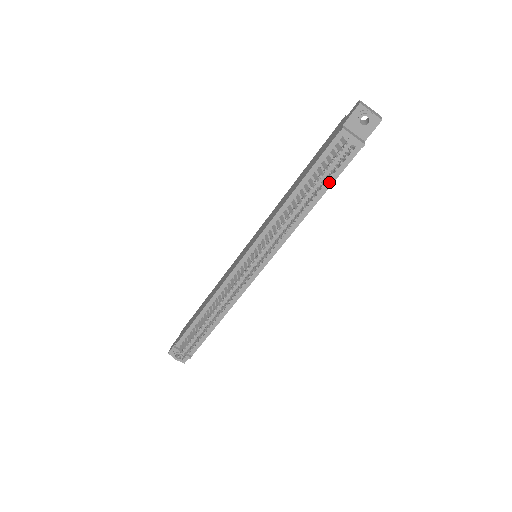
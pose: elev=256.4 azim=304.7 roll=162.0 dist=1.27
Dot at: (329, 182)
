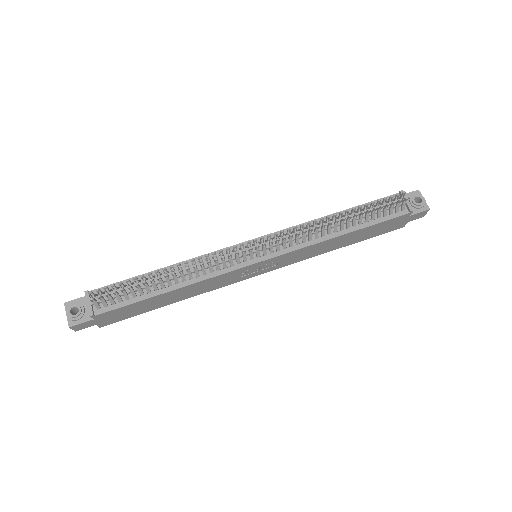
Dot at: (369, 223)
